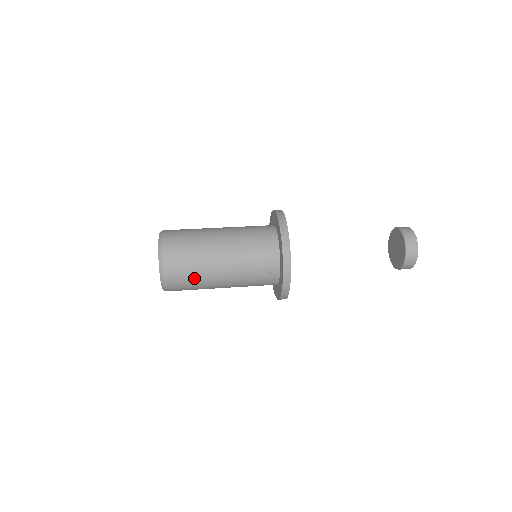
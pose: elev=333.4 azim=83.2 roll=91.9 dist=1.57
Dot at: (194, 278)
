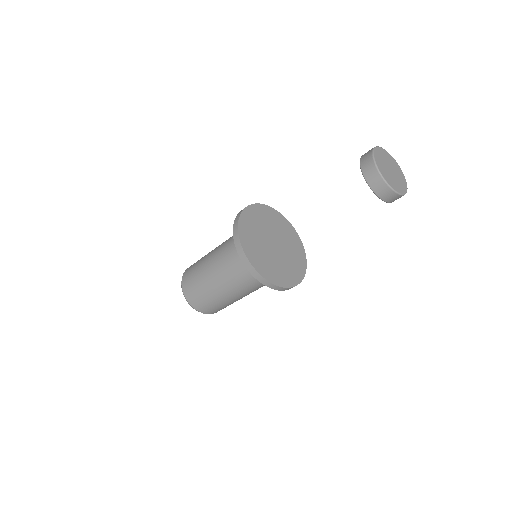
Dot at: (197, 268)
